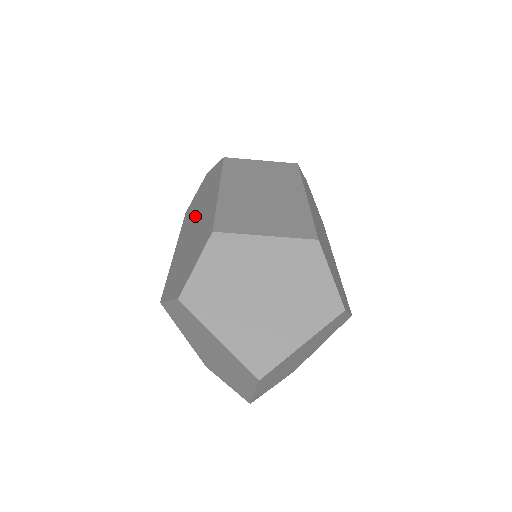
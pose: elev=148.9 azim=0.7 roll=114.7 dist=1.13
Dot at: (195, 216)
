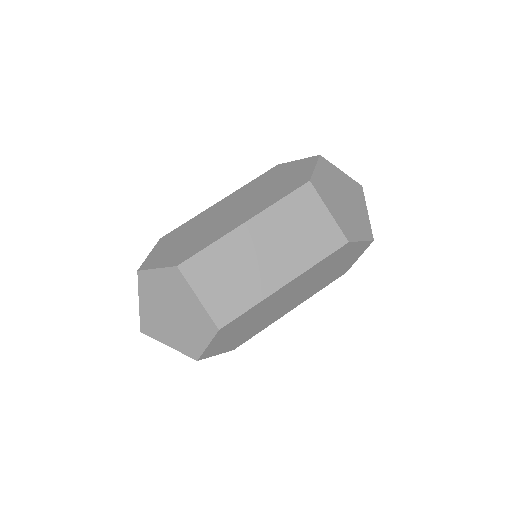
Dot at: (241, 202)
